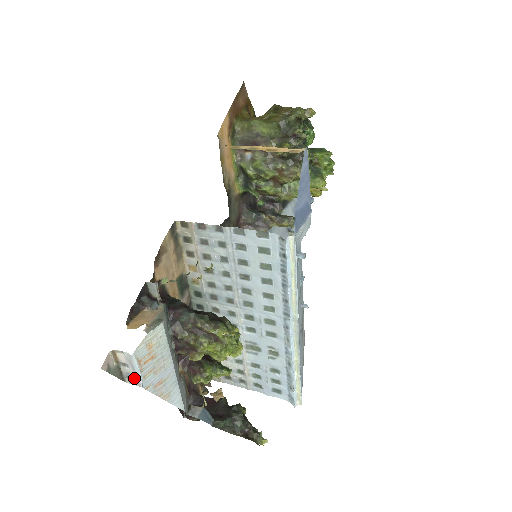
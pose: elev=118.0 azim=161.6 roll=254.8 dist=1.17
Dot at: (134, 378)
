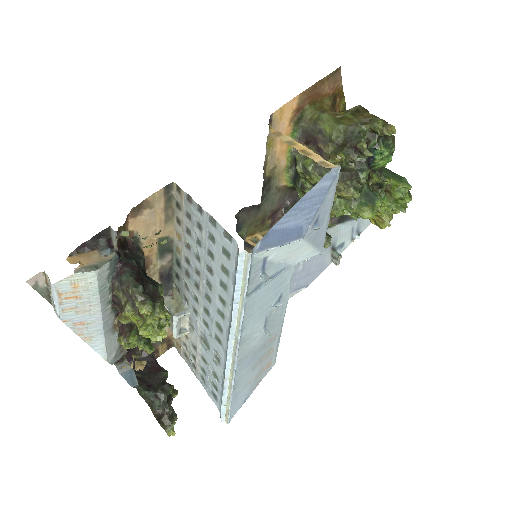
Dot at: (55, 306)
